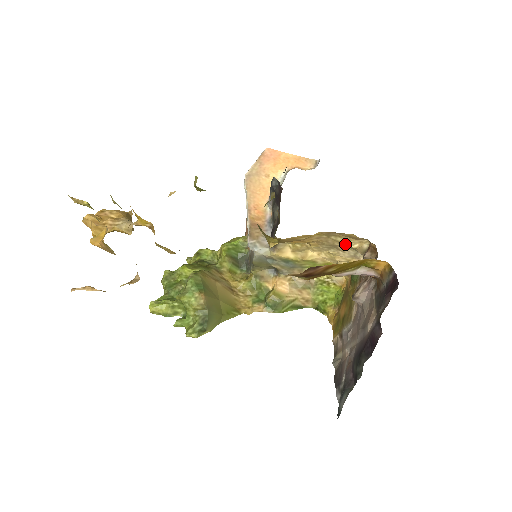
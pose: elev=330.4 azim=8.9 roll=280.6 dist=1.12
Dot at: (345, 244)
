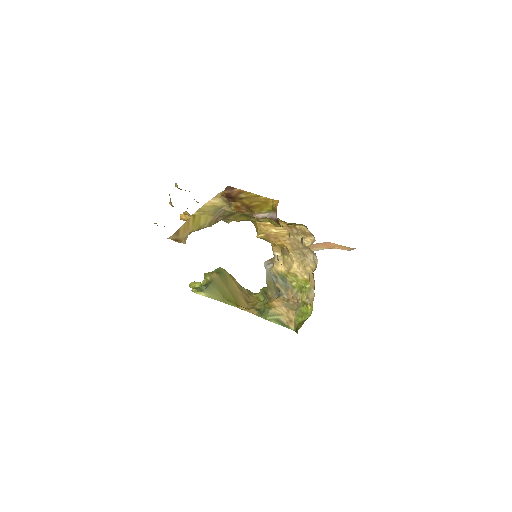
Dot at: (304, 244)
